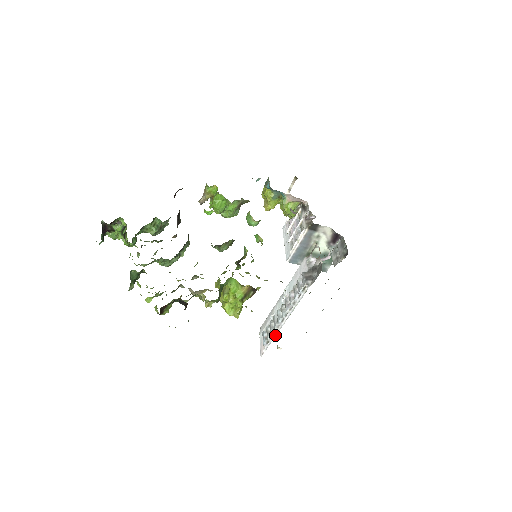
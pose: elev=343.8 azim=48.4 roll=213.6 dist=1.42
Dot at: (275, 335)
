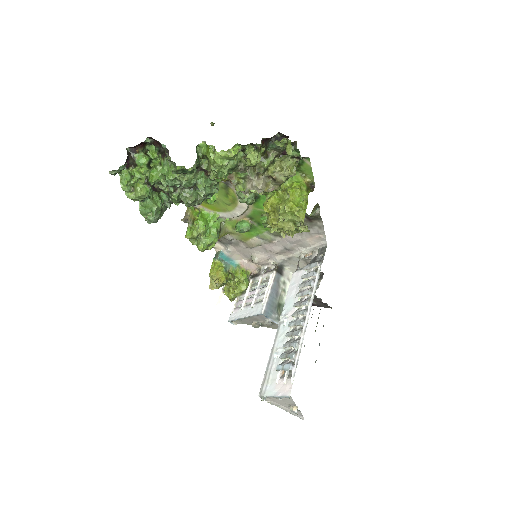
Dot at: (301, 344)
